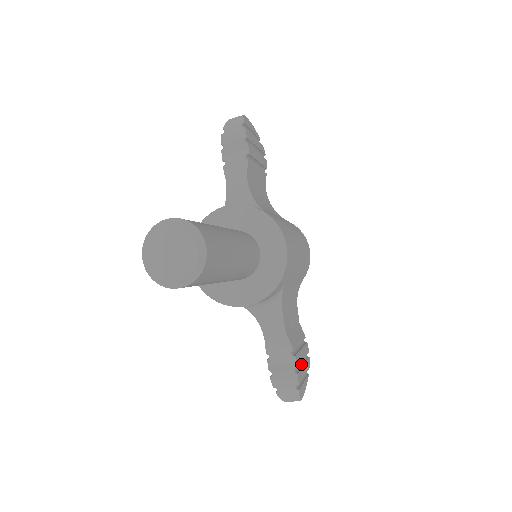
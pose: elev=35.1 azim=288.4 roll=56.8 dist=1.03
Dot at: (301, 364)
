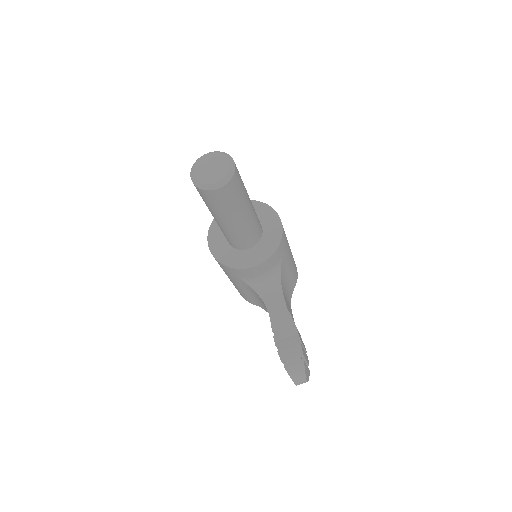
Dot at: occluded
